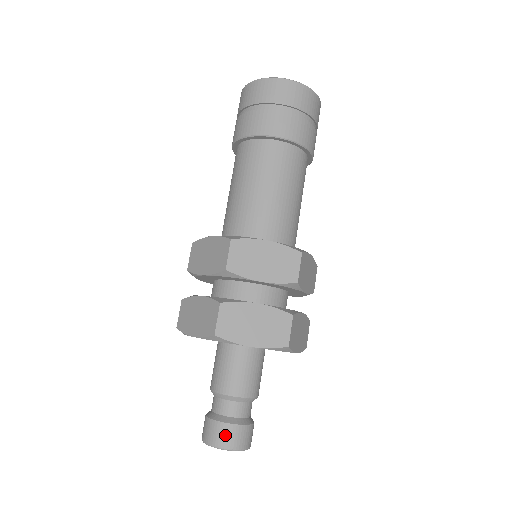
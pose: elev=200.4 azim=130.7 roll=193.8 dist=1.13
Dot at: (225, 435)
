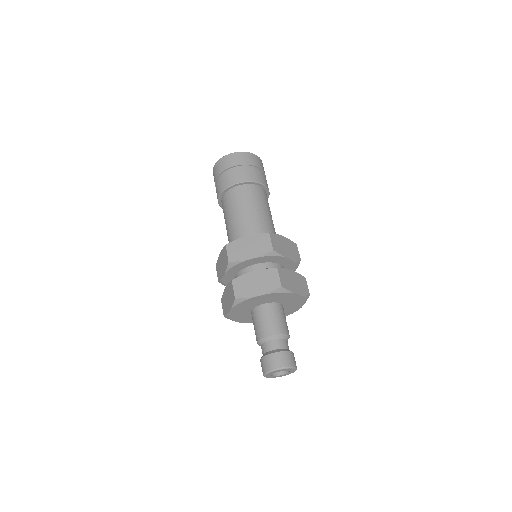
Dot at: (271, 361)
